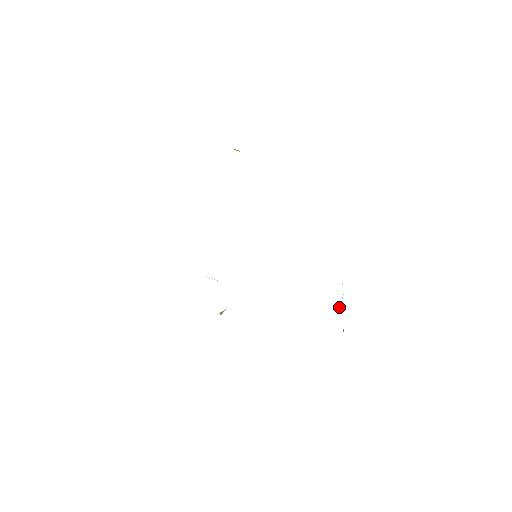
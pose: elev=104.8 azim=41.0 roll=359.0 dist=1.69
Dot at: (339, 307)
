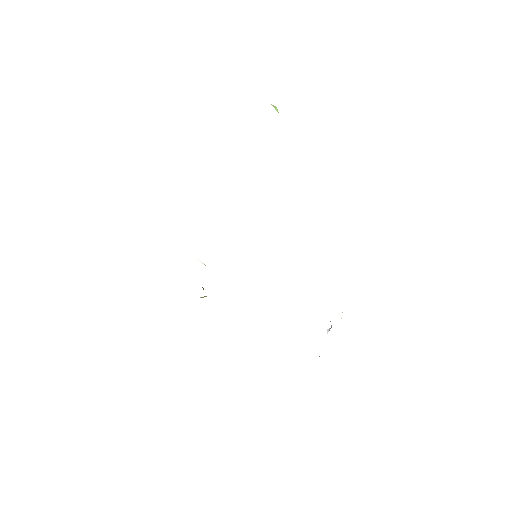
Dot at: (329, 328)
